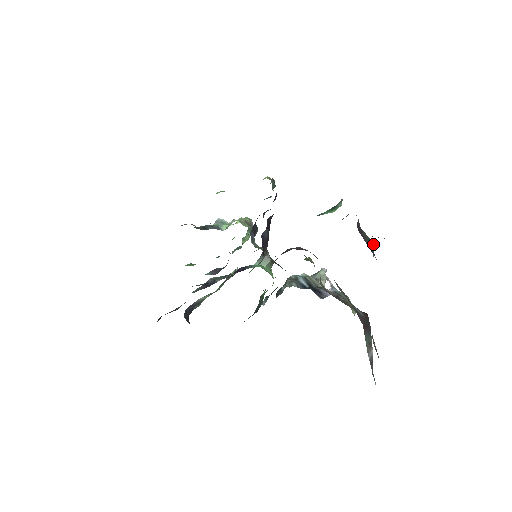
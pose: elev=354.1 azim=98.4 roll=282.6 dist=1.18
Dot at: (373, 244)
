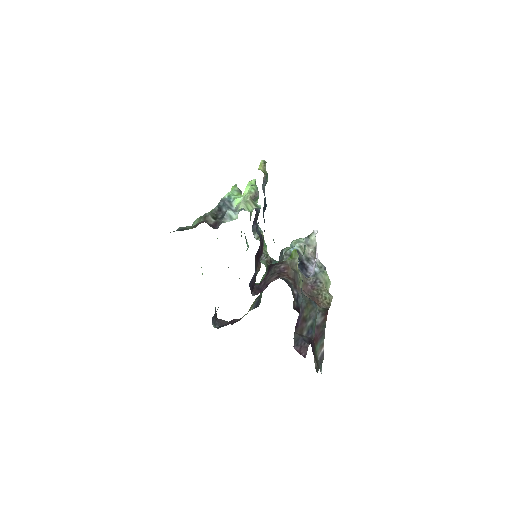
Dot at: (316, 309)
